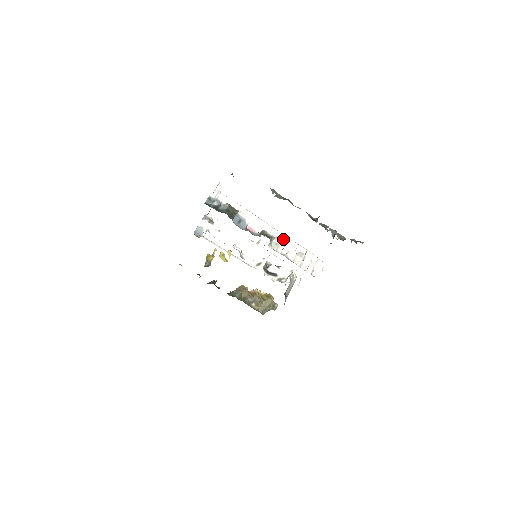
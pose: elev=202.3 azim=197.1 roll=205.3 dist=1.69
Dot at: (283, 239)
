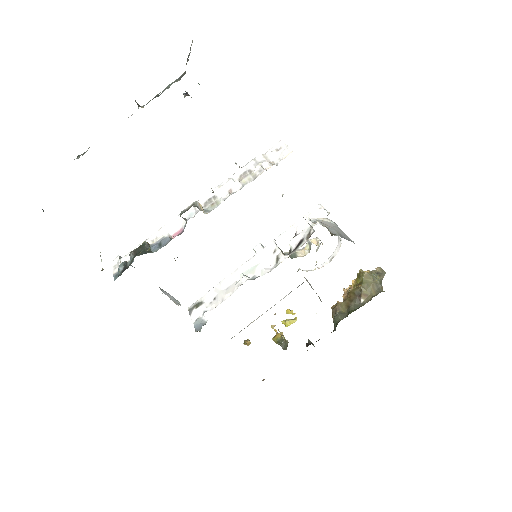
Dot at: (213, 195)
